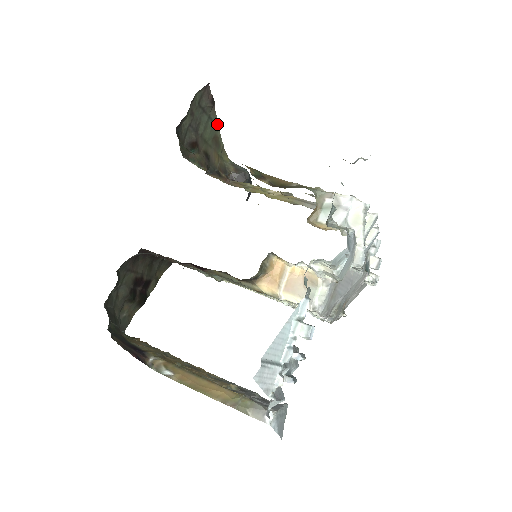
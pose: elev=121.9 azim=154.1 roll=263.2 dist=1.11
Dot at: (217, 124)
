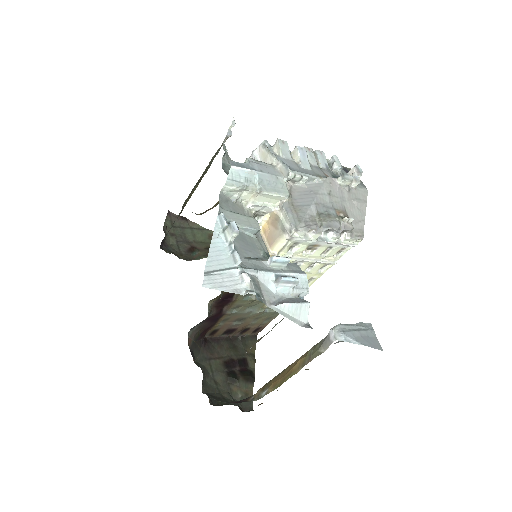
Dot at: (204, 228)
